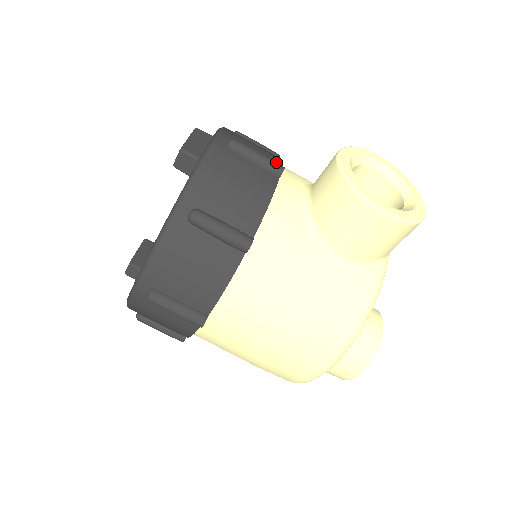
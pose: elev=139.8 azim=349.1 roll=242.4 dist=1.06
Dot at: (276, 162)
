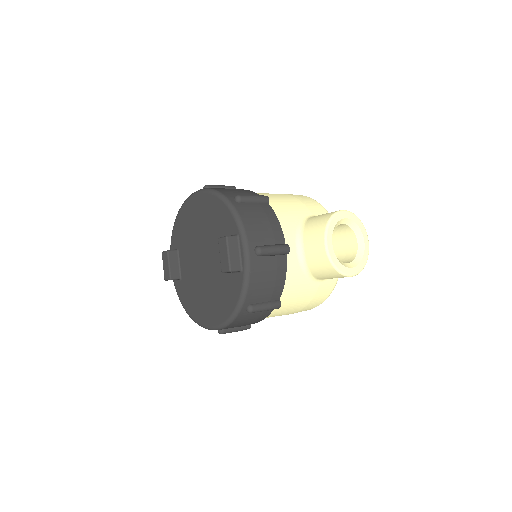
Dot at: (285, 247)
